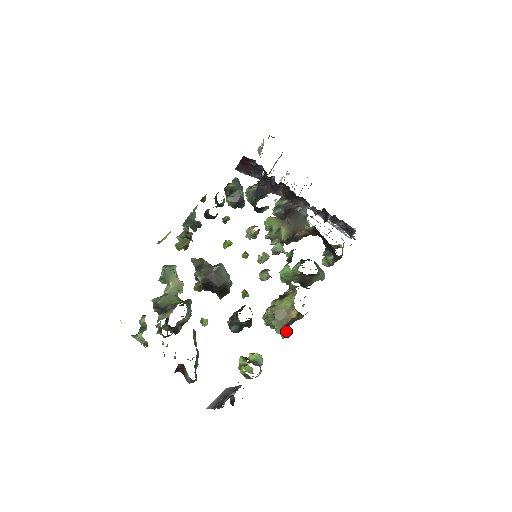
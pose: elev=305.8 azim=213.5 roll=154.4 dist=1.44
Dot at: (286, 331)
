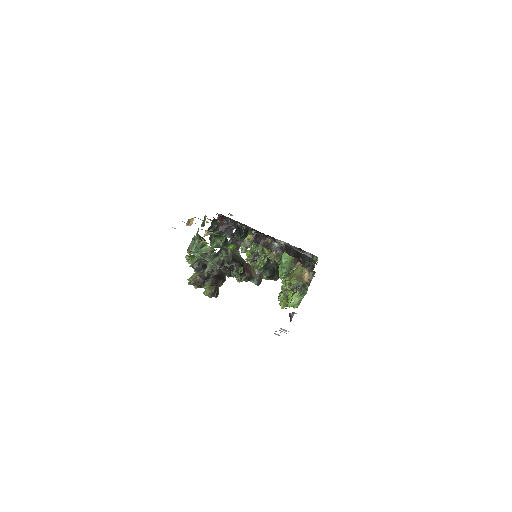
Dot at: occluded
